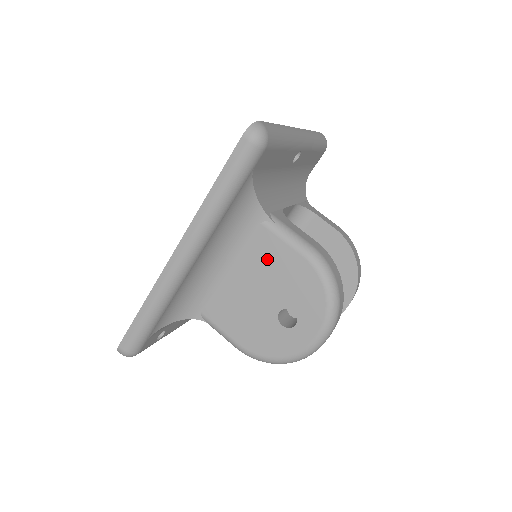
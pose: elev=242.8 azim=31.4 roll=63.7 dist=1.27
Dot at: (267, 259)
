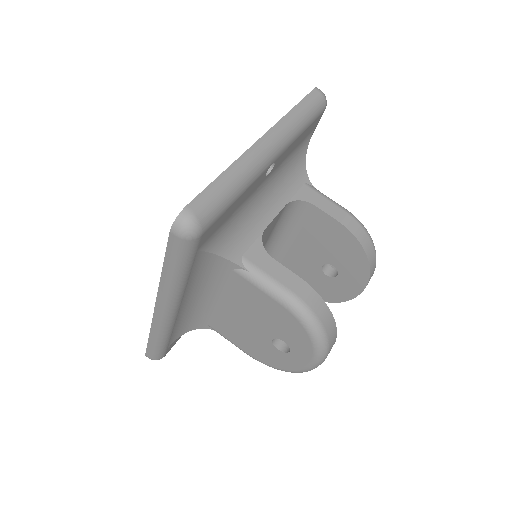
Dot at: (248, 299)
